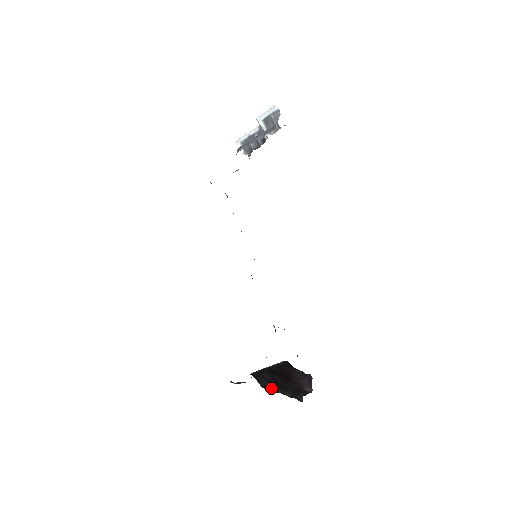
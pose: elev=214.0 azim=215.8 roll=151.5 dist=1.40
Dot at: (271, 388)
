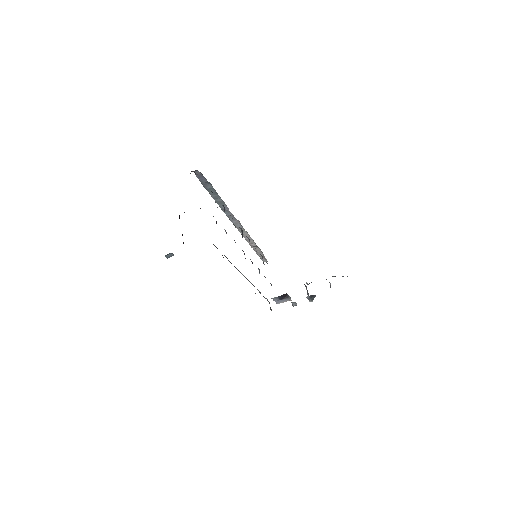
Dot at: occluded
